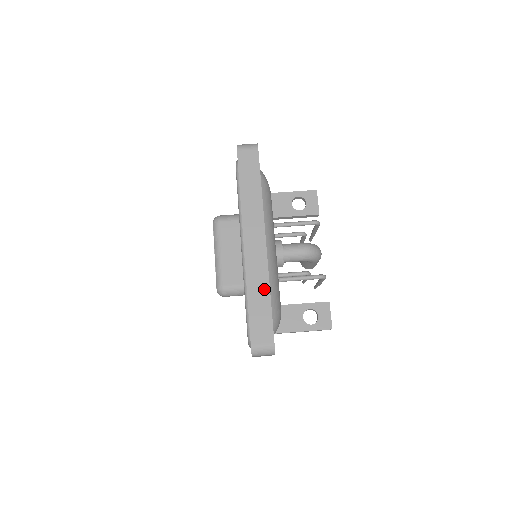
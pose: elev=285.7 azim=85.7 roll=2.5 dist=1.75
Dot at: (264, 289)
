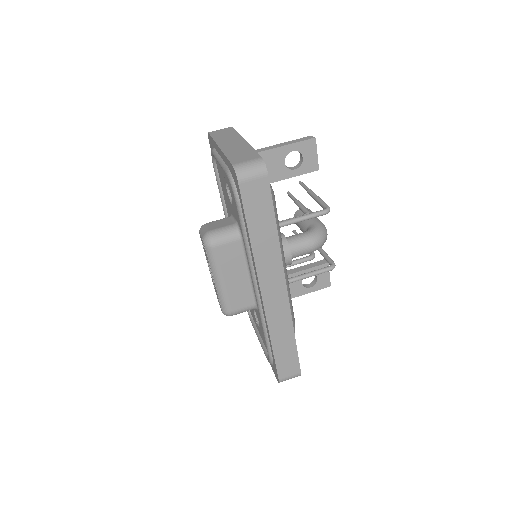
Dot at: (288, 333)
